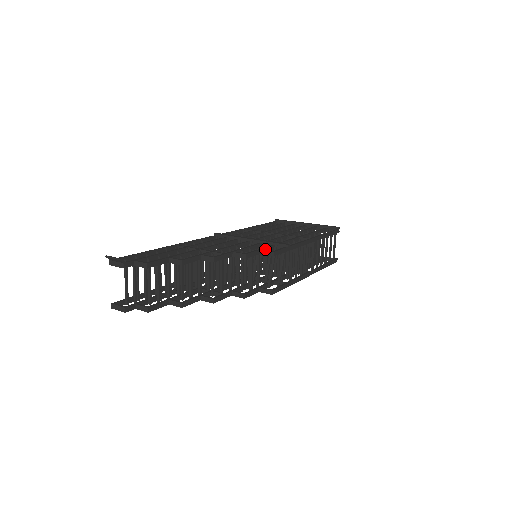
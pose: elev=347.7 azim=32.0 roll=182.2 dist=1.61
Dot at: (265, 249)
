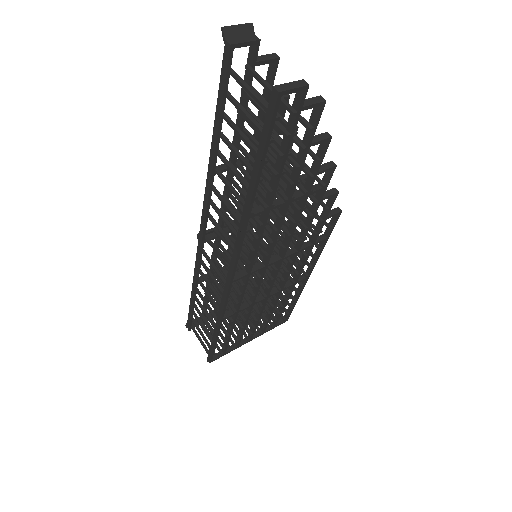
Dot at: occluded
